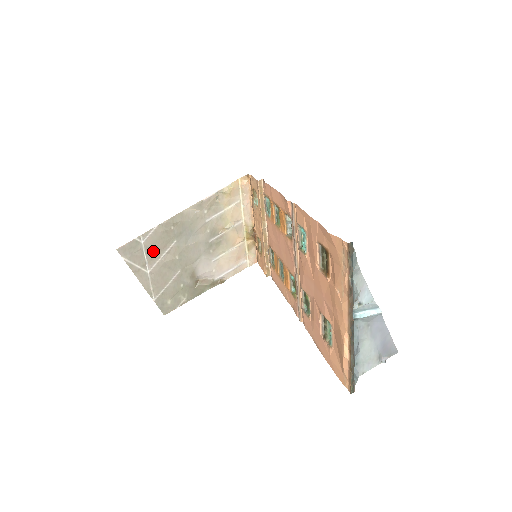
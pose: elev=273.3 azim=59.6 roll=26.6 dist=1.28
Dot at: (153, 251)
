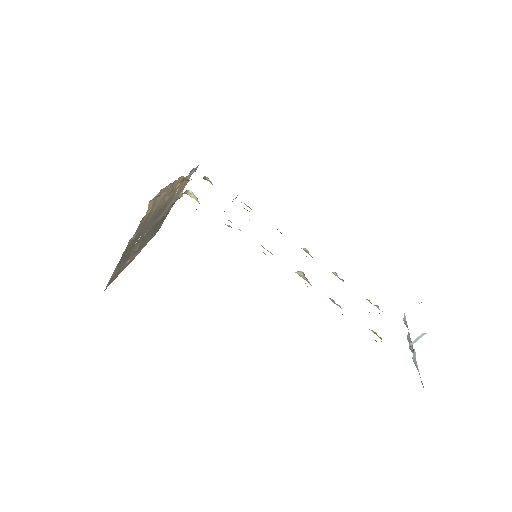
Dot at: (125, 262)
